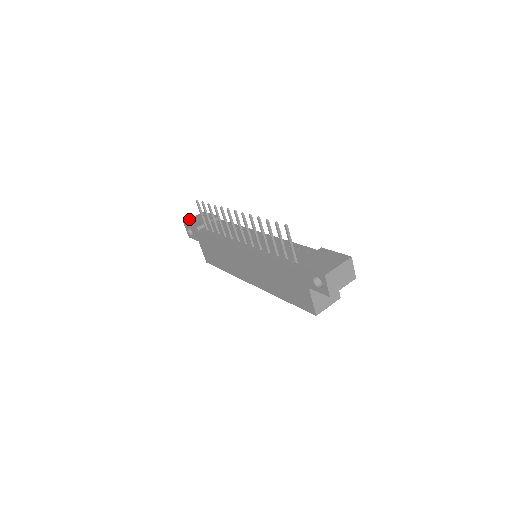
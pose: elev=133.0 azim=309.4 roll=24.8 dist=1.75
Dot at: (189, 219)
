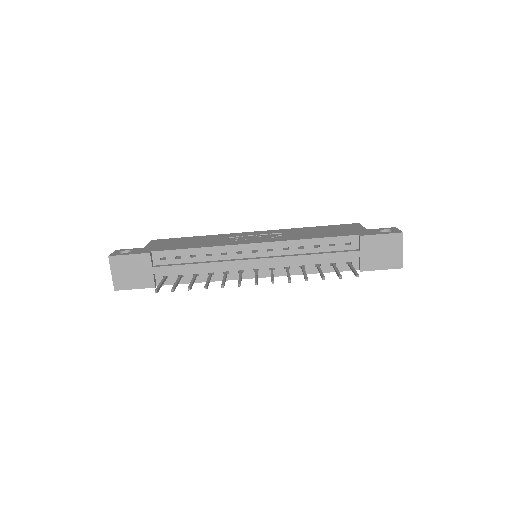
Dot at: (114, 282)
